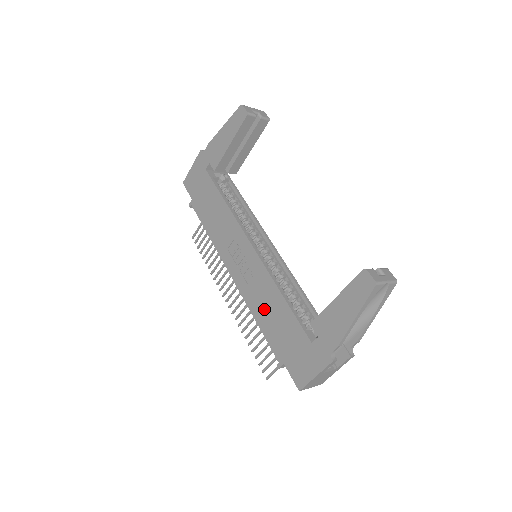
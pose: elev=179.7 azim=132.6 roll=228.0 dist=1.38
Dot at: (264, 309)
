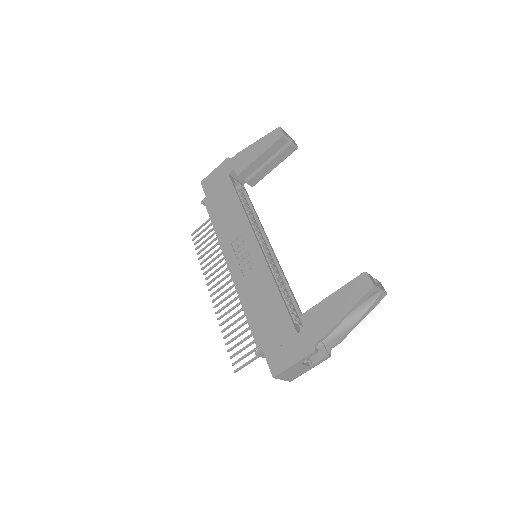
Dot at: (255, 300)
